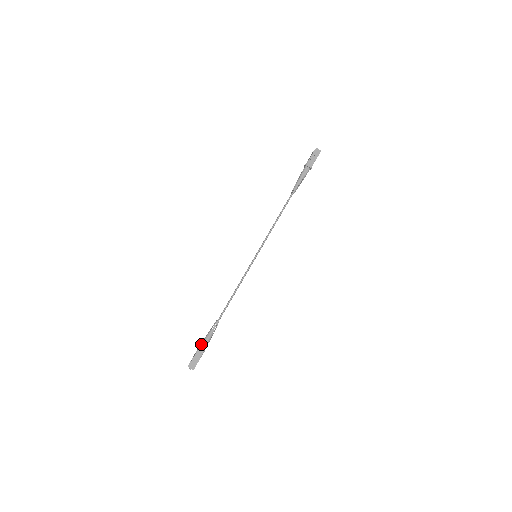
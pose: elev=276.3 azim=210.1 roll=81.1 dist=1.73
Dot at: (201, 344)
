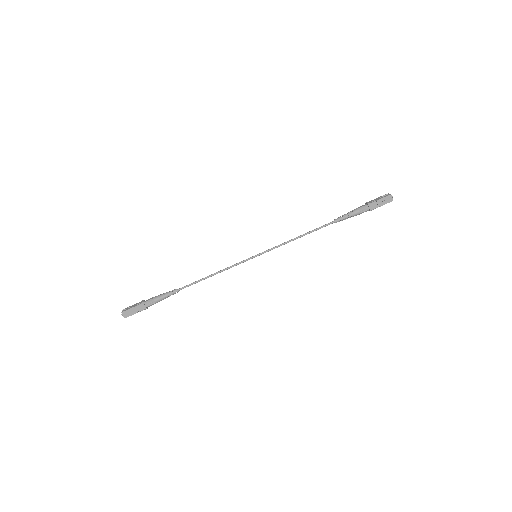
Dot at: (147, 300)
